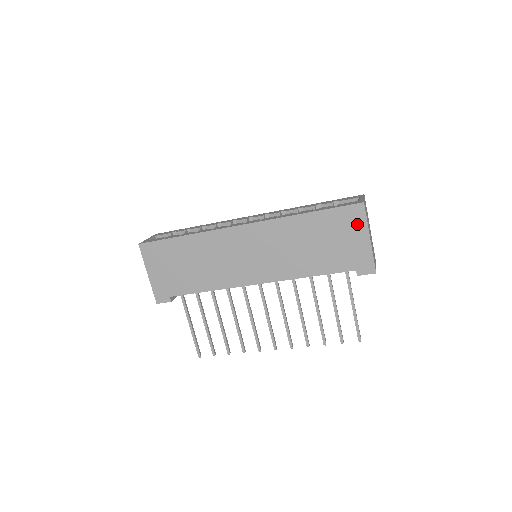
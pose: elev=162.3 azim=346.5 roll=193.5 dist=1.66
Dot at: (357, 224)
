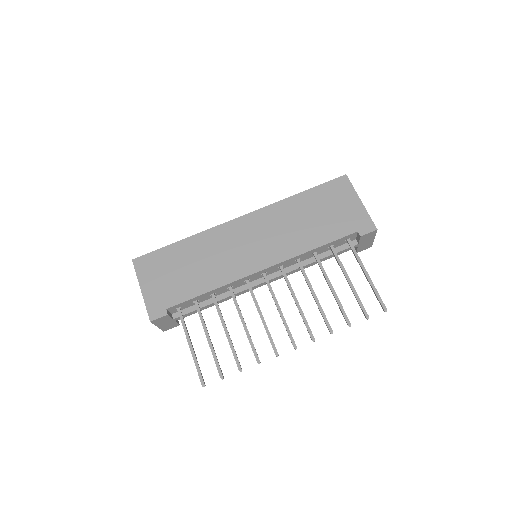
Dot at: (346, 192)
